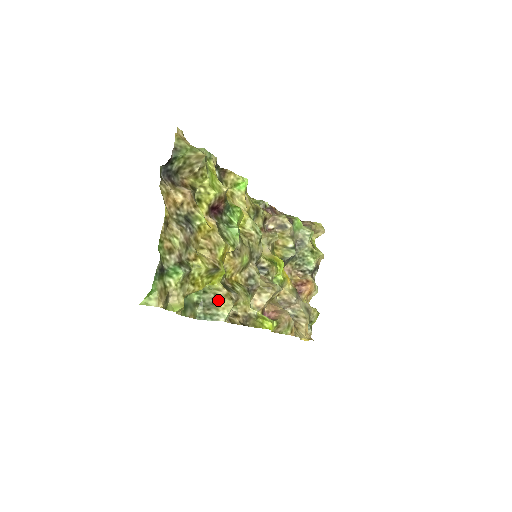
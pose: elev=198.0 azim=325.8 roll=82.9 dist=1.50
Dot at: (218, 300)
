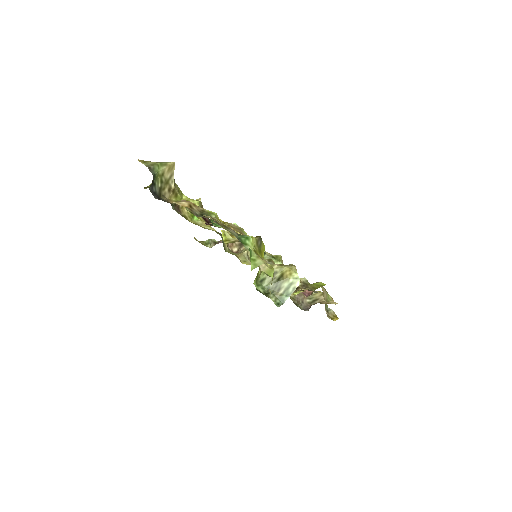
Dot at: (279, 274)
